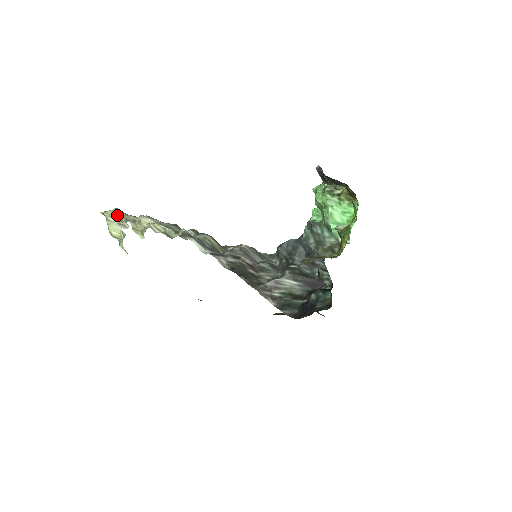
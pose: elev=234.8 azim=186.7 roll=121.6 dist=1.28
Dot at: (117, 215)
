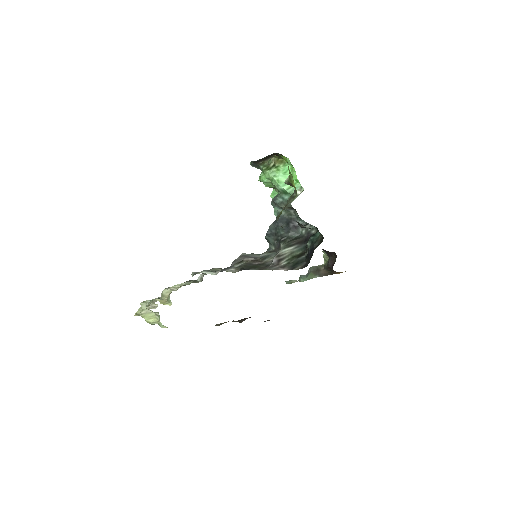
Dot at: (145, 306)
